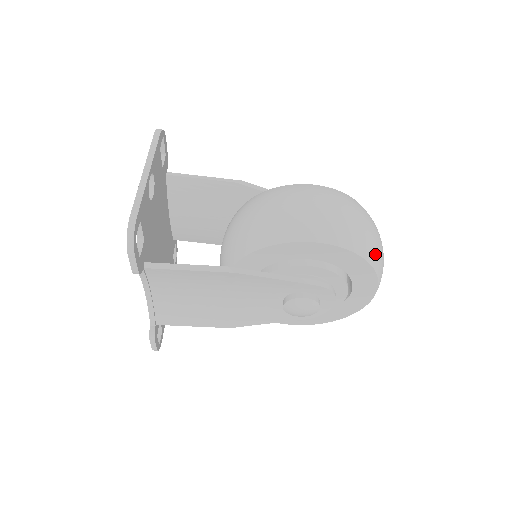
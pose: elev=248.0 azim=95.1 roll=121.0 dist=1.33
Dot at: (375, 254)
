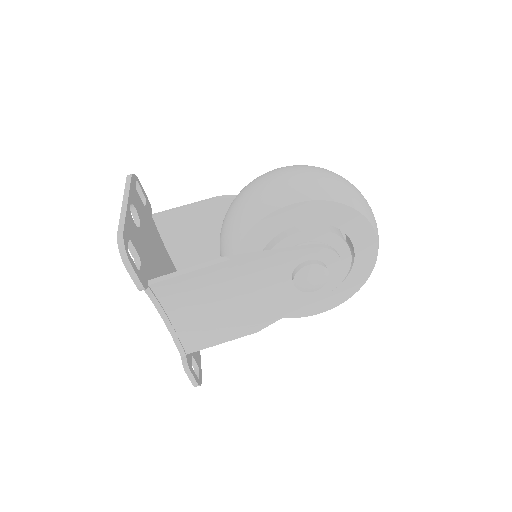
Dot at: (356, 200)
